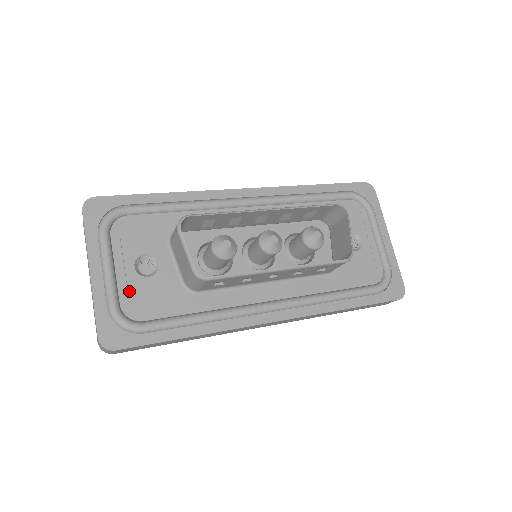
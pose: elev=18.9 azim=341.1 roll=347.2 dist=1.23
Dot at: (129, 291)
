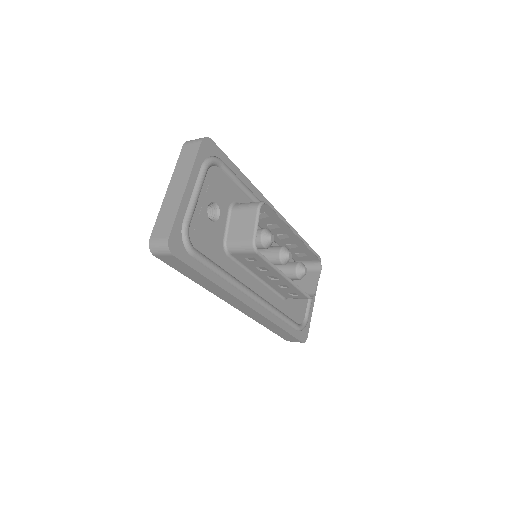
Dot at: (198, 221)
